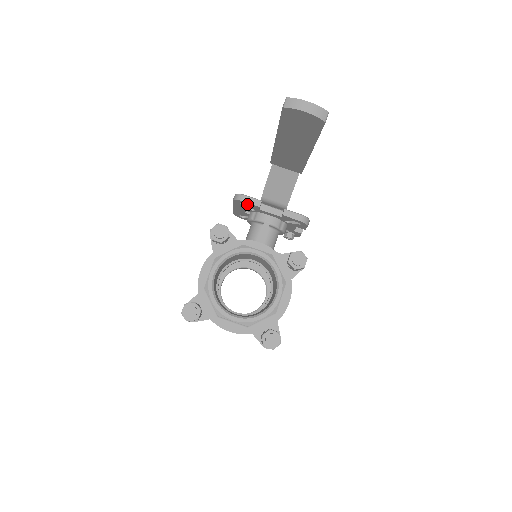
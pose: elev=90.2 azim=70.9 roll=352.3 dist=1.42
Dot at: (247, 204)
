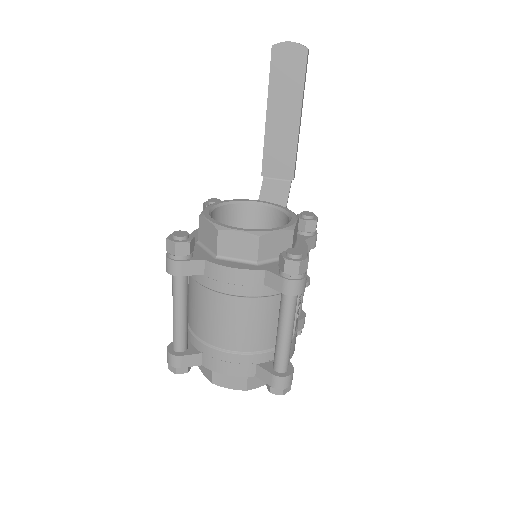
Dot at: occluded
